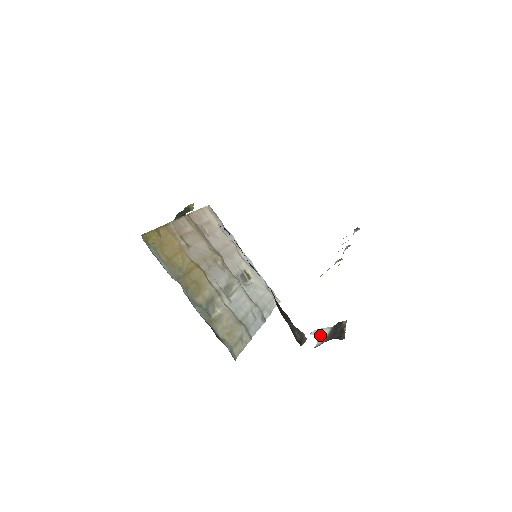
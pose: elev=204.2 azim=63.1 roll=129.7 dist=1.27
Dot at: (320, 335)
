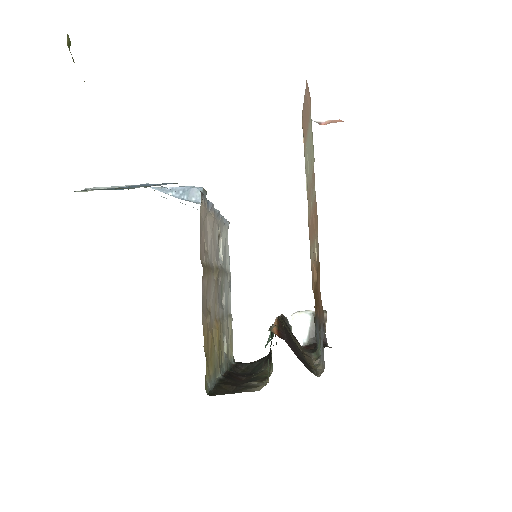
Dot at: (303, 323)
